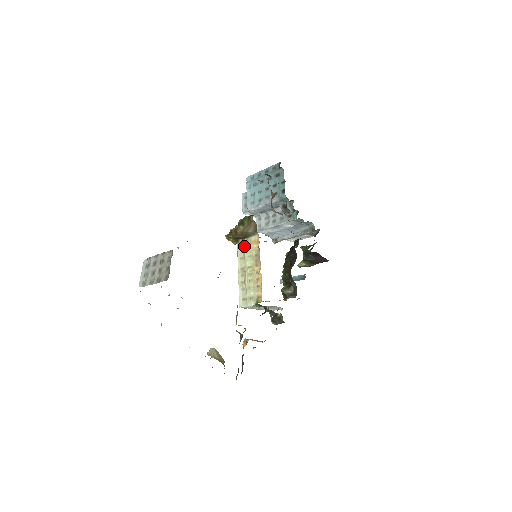
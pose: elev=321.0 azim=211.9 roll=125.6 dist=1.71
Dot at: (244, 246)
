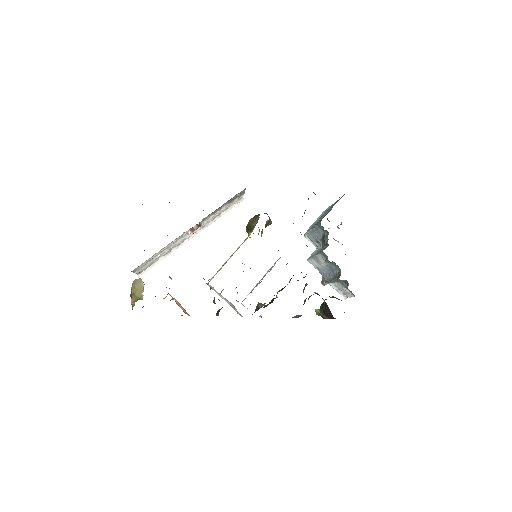
Dot at: (247, 237)
